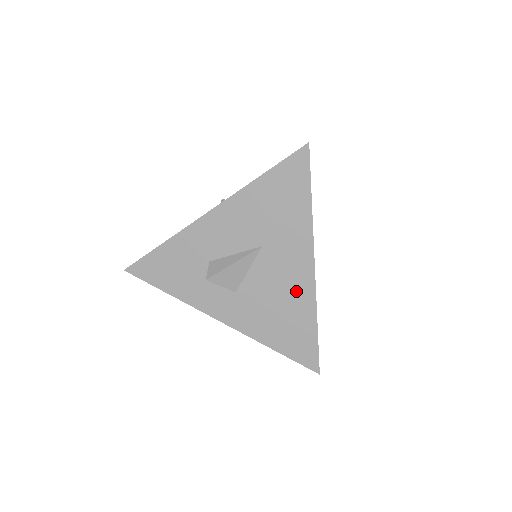
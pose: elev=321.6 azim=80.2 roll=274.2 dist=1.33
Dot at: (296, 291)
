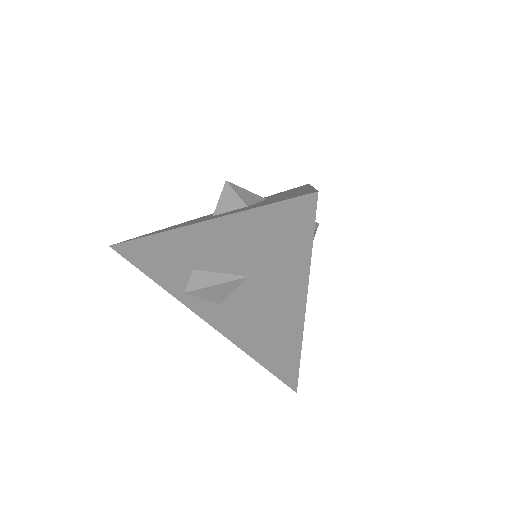
Dot at: (282, 326)
